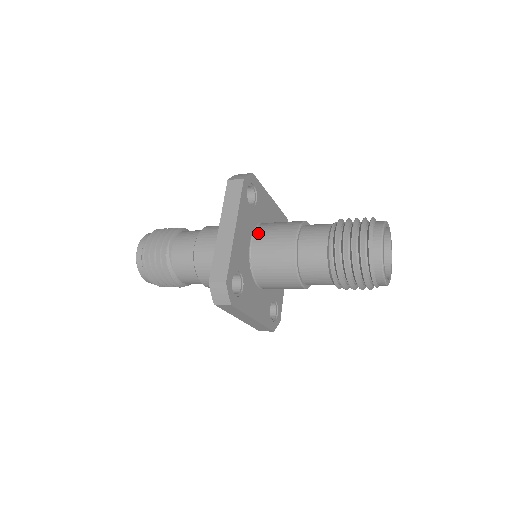
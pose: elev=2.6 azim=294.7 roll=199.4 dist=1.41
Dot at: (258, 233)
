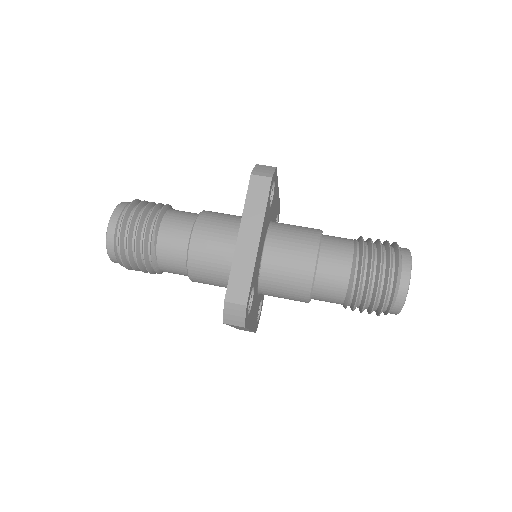
Dot at: (272, 239)
